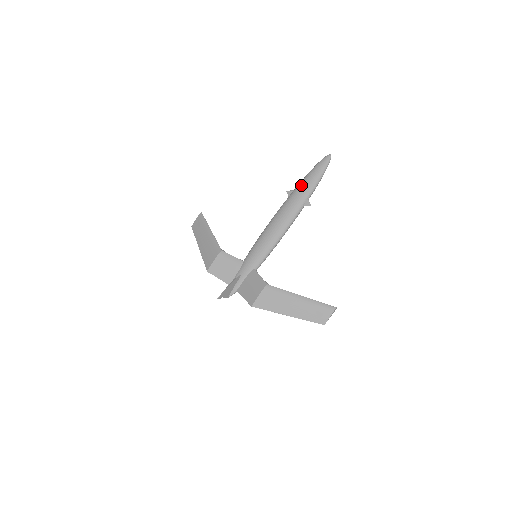
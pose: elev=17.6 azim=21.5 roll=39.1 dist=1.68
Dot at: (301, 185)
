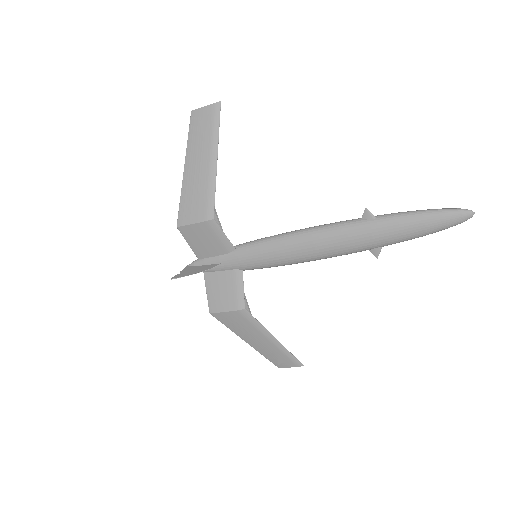
Dot at: (392, 224)
